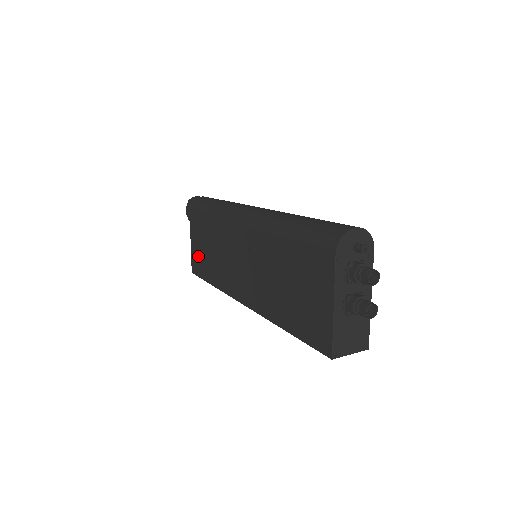
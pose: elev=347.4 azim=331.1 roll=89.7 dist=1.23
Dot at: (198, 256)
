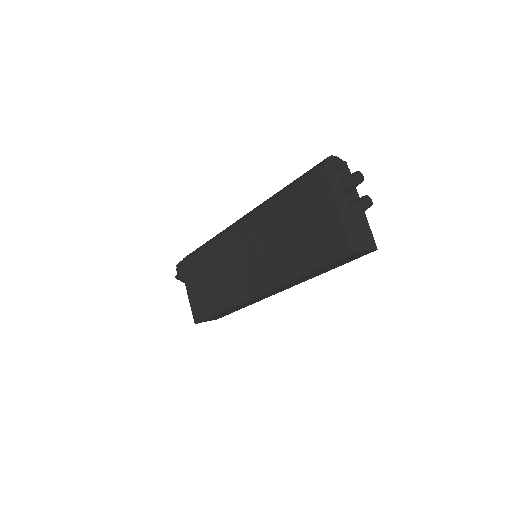
Dot at: (199, 300)
